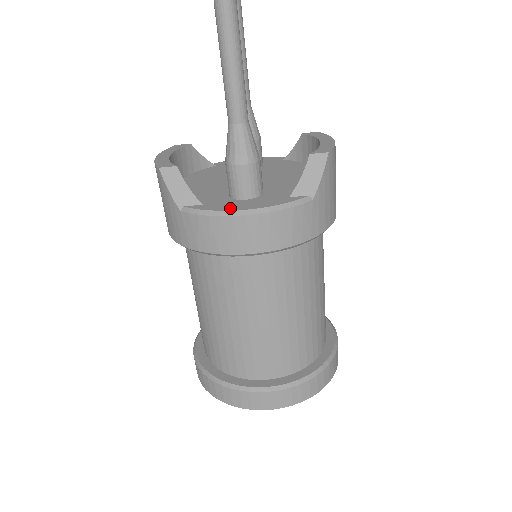
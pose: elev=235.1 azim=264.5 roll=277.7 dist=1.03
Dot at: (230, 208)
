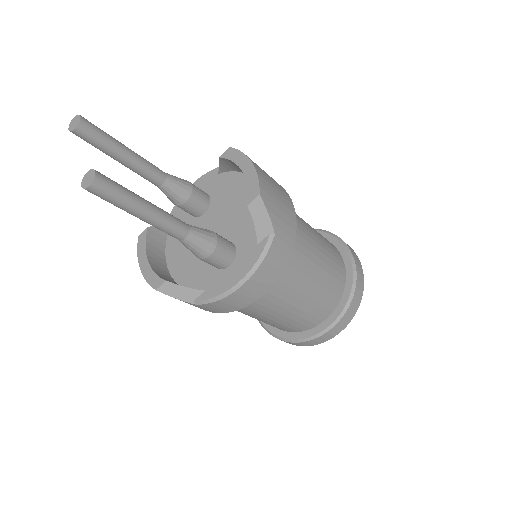
Dot at: (227, 286)
